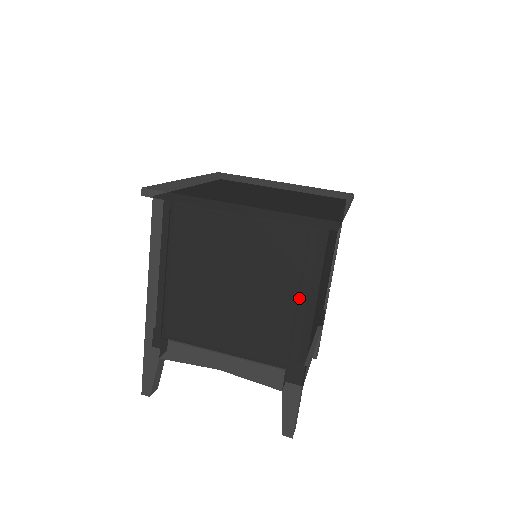
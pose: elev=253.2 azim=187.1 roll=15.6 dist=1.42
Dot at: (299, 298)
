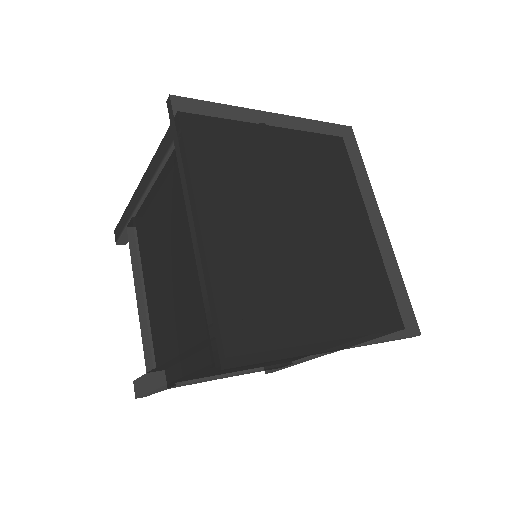
Dot at: occluded
